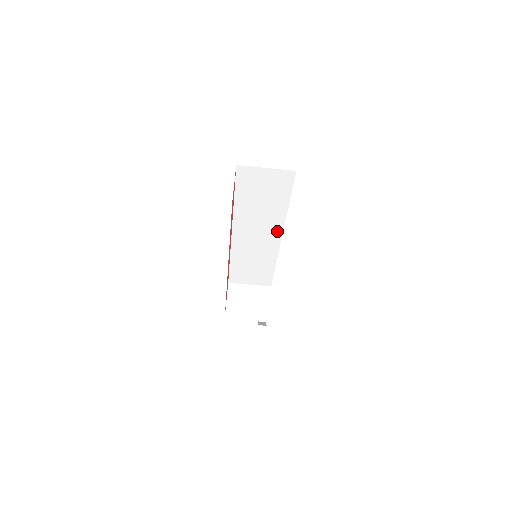
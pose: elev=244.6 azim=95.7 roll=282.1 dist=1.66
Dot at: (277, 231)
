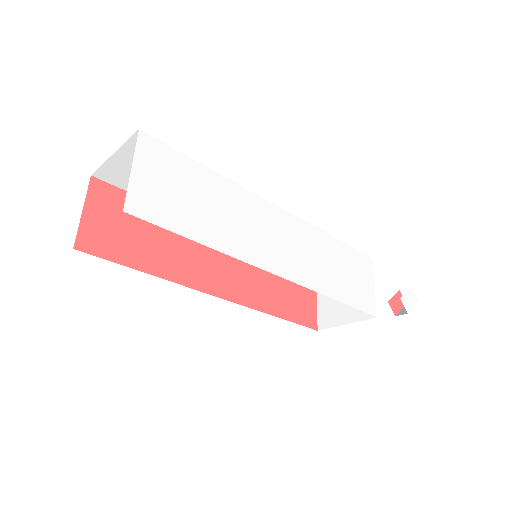
Dot at: occluded
